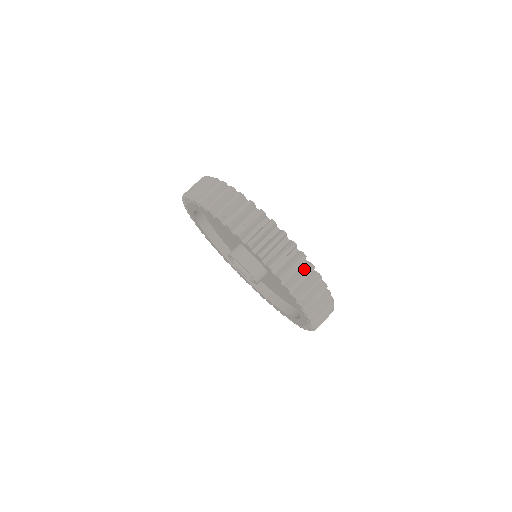
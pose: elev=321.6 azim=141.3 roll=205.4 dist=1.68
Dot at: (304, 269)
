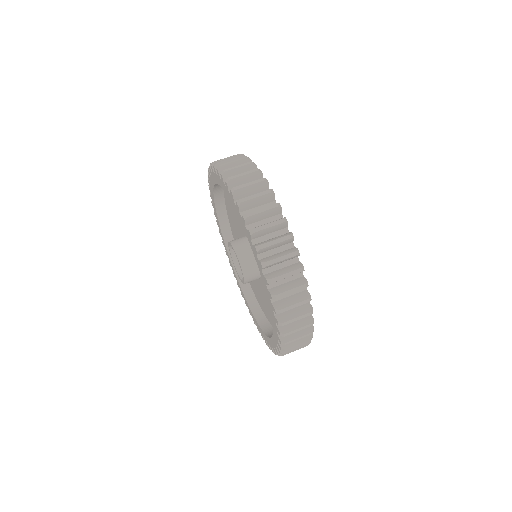
Dot at: (300, 297)
